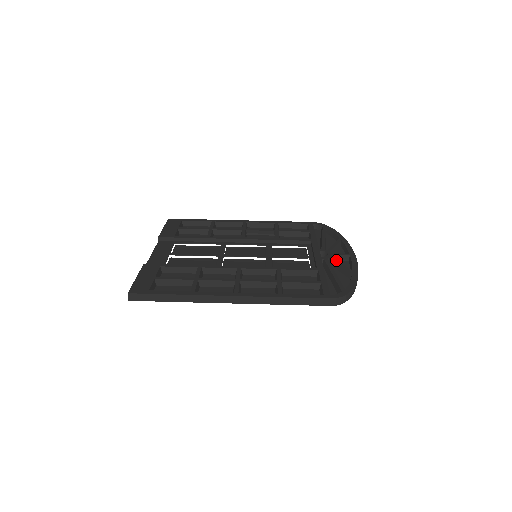
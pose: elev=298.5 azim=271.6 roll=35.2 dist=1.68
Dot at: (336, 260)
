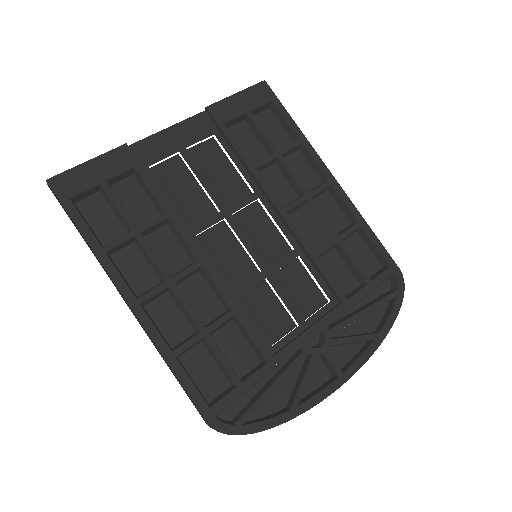
Dot at: (311, 368)
